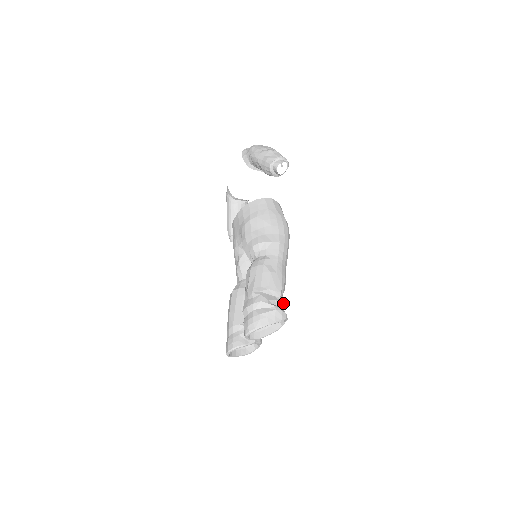
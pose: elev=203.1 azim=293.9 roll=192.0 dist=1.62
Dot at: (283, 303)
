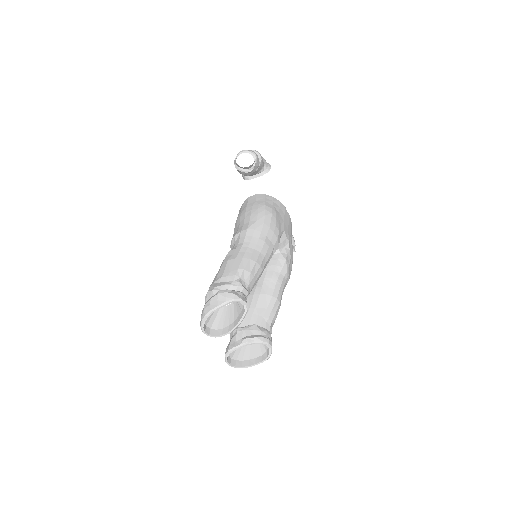
Dot at: (238, 285)
